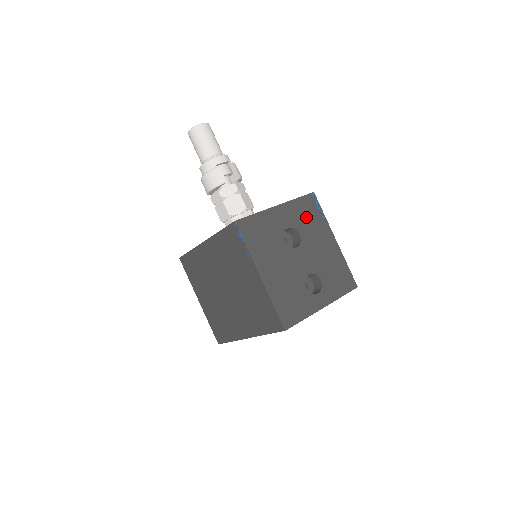
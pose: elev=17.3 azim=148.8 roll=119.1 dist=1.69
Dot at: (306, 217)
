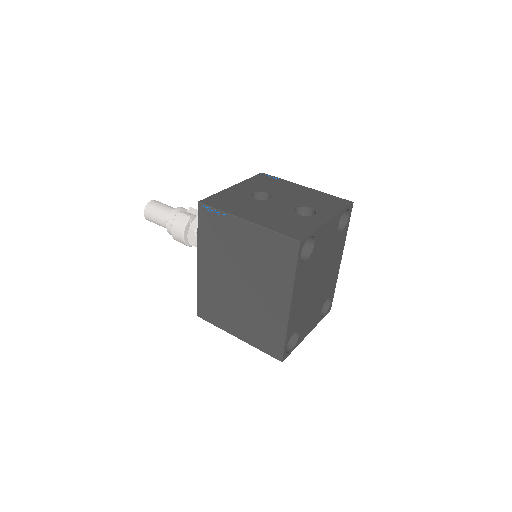
Dot at: (265, 184)
